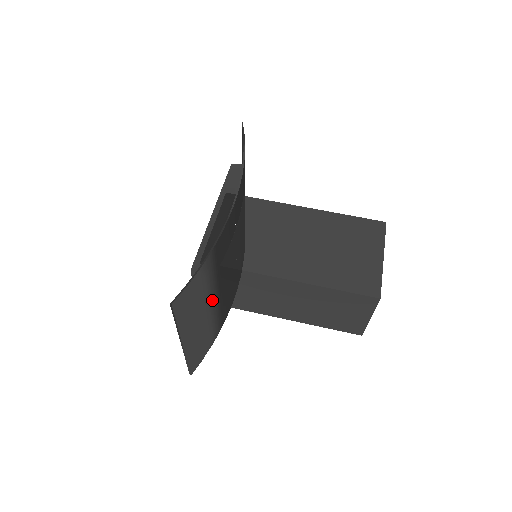
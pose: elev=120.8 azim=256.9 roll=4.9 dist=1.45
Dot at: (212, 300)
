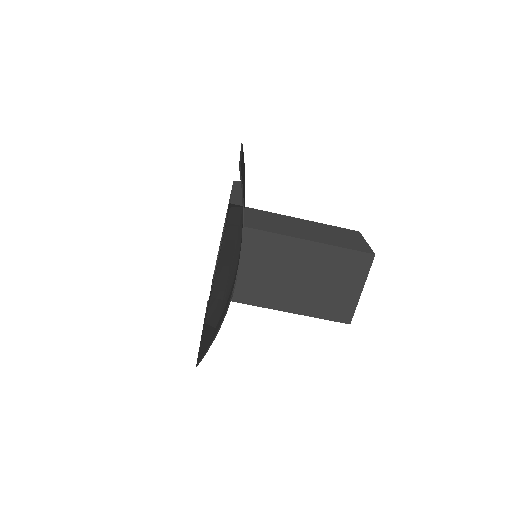
Dot at: occluded
